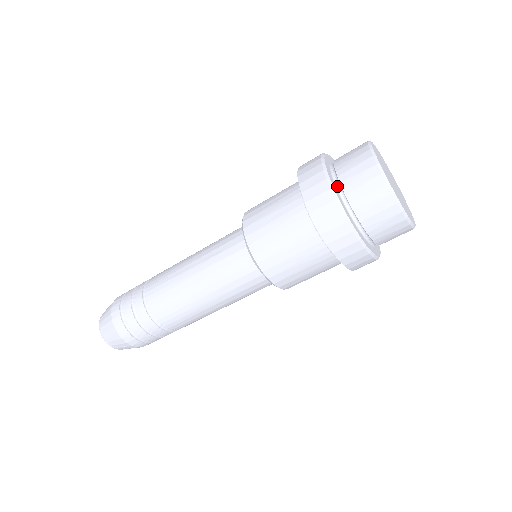
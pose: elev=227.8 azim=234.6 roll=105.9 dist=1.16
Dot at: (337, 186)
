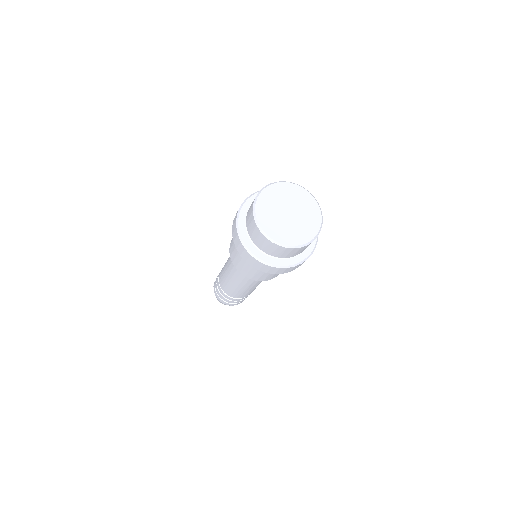
Dot at: occluded
